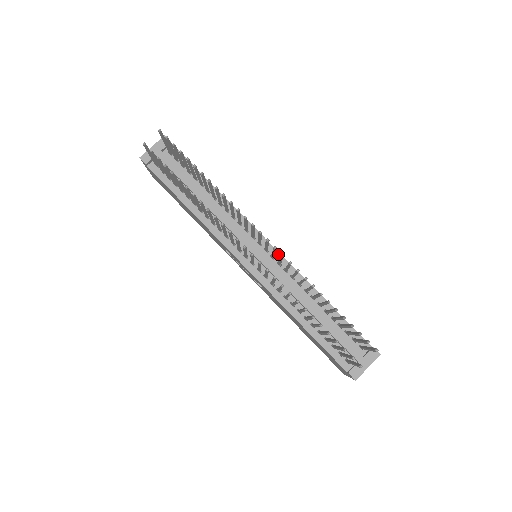
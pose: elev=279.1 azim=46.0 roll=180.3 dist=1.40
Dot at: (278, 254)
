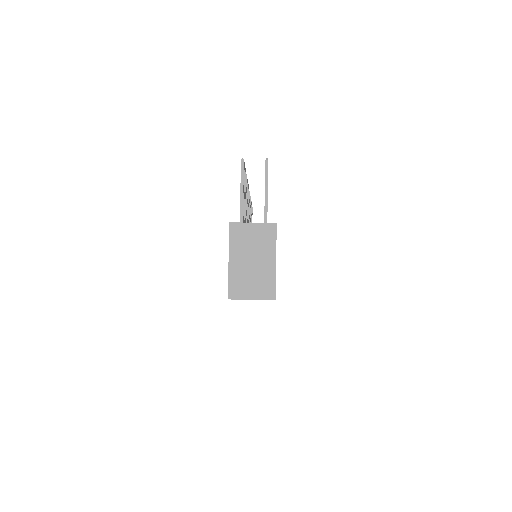
Dot at: occluded
